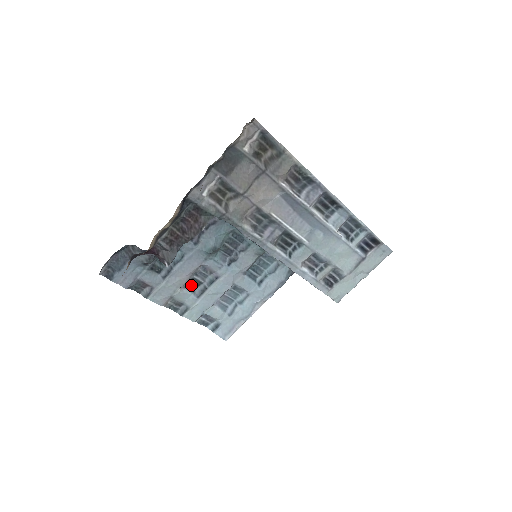
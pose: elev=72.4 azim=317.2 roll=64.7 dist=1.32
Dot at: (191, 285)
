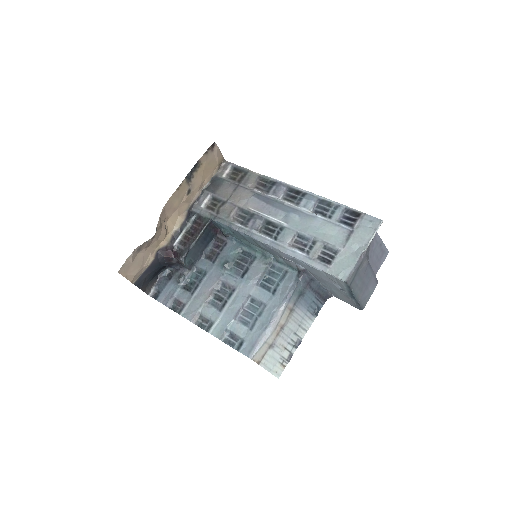
Dot at: (215, 301)
